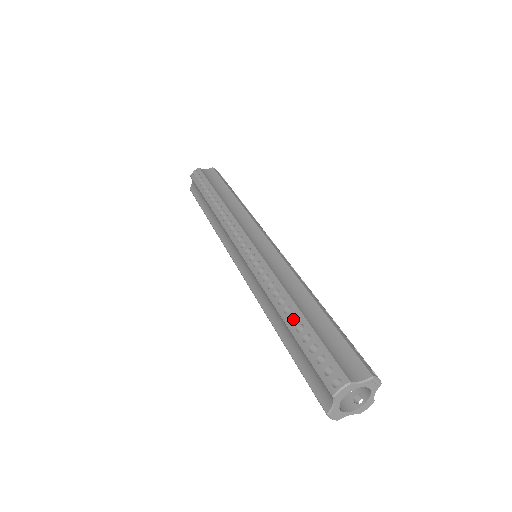
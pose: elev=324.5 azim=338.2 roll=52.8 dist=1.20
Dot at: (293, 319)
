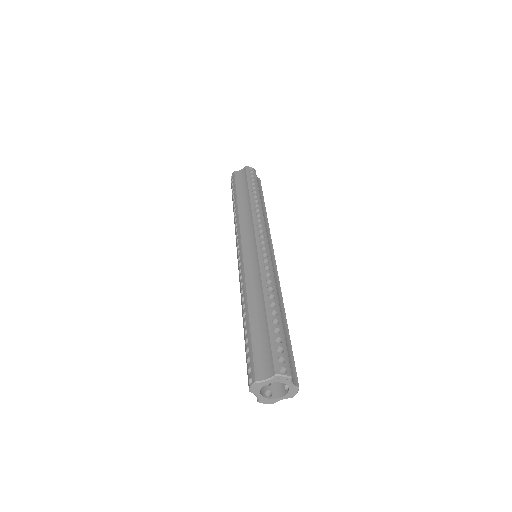
Dot at: occluded
